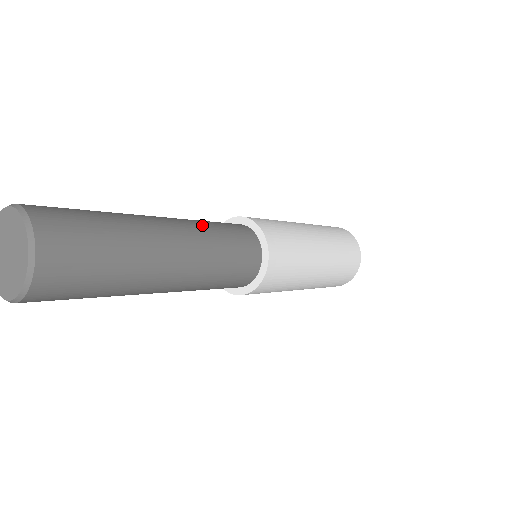
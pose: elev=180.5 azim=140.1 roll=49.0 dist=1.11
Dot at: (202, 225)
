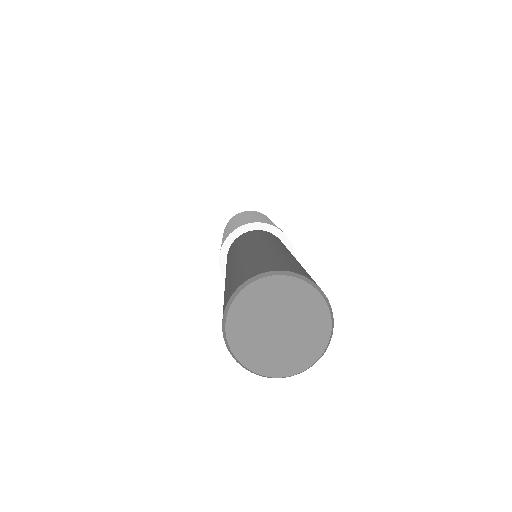
Dot at: (271, 239)
